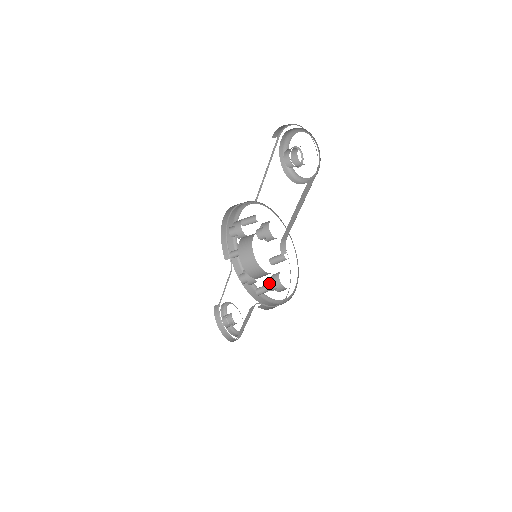
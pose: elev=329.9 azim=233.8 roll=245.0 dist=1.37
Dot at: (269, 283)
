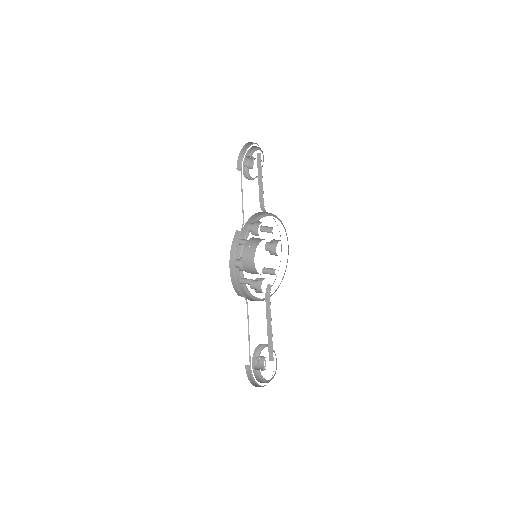
Dot at: occluded
